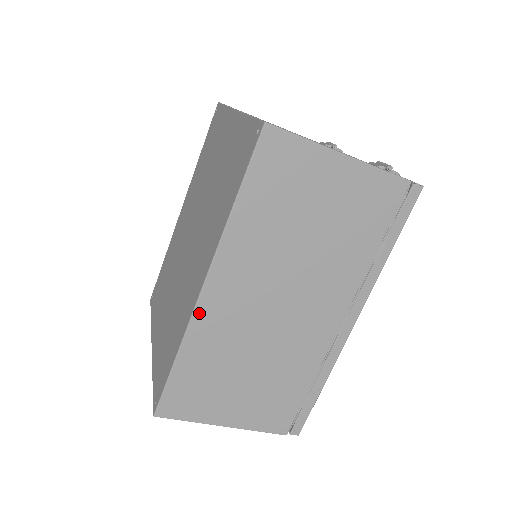
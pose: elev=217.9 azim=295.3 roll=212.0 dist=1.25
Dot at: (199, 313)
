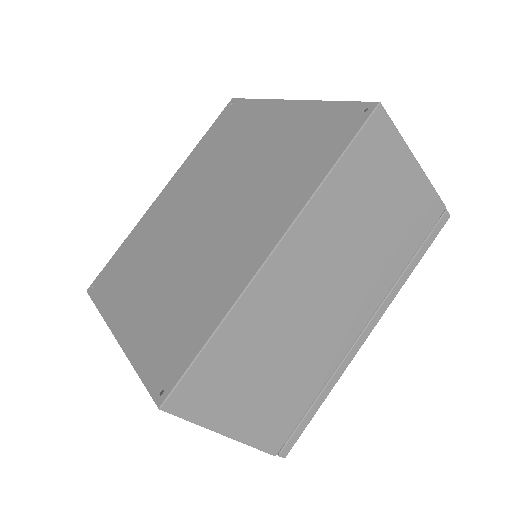
Dot at: (257, 282)
